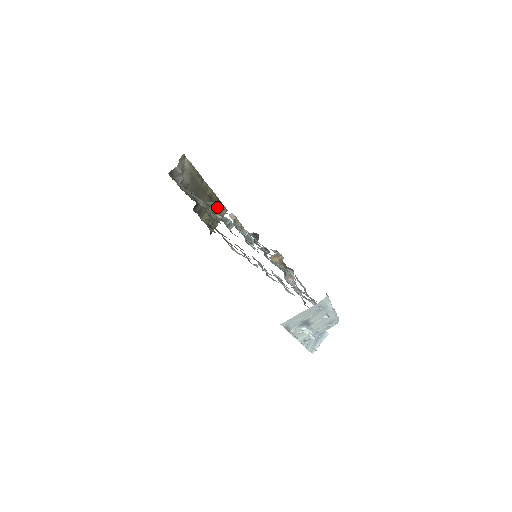
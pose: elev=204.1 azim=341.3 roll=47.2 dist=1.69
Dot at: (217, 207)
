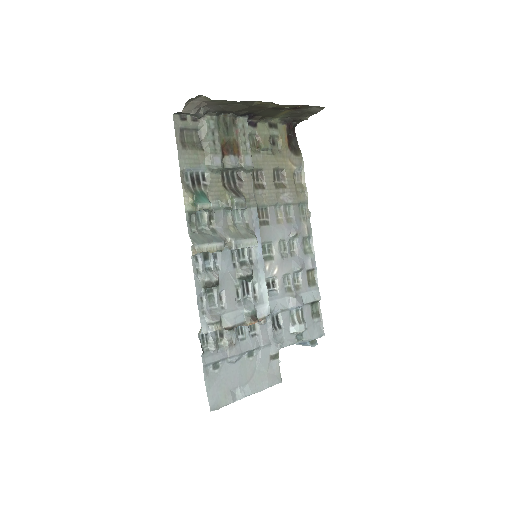
Dot at: (200, 209)
